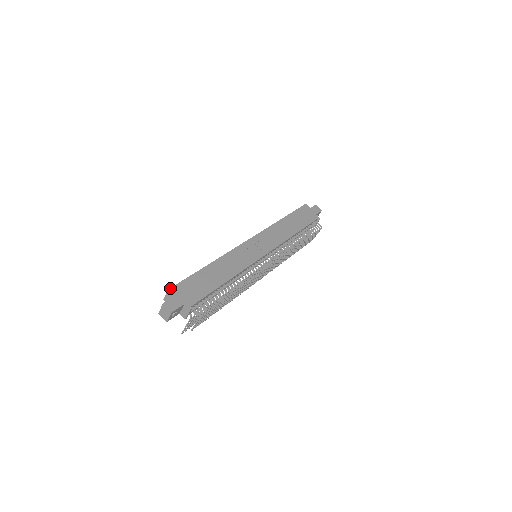
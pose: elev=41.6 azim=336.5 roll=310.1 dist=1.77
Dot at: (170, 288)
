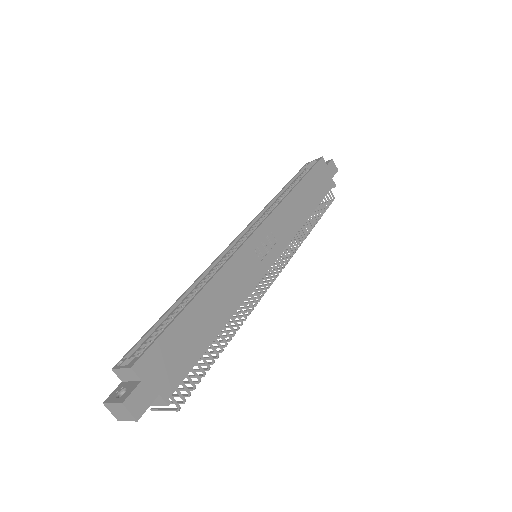
Dot at: (135, 363)
